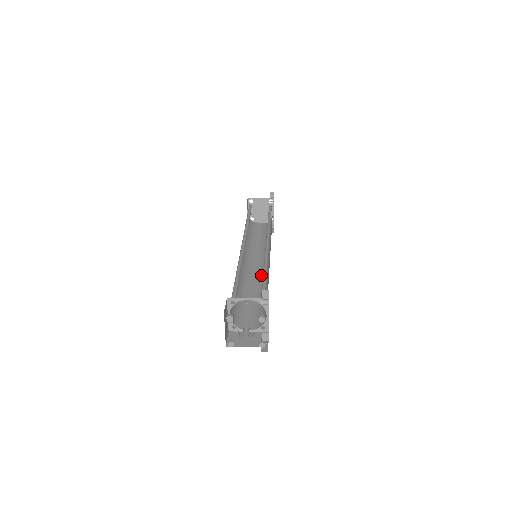
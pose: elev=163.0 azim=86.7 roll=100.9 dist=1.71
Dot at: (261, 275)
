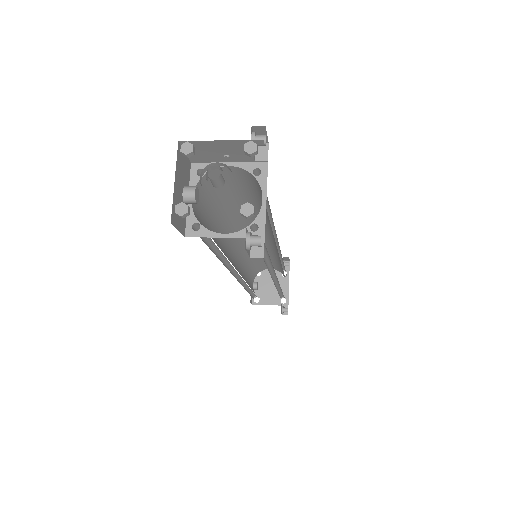
Dot at: occluded
